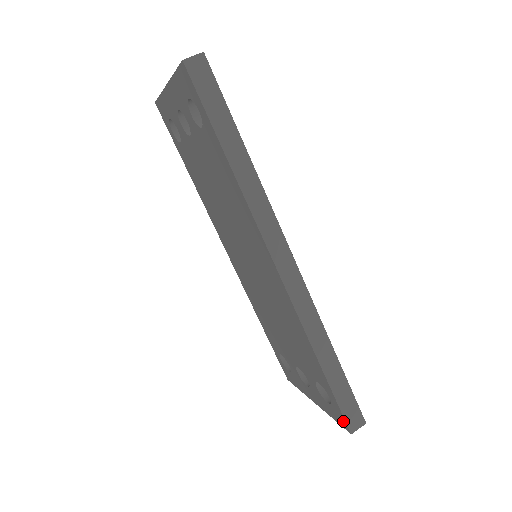
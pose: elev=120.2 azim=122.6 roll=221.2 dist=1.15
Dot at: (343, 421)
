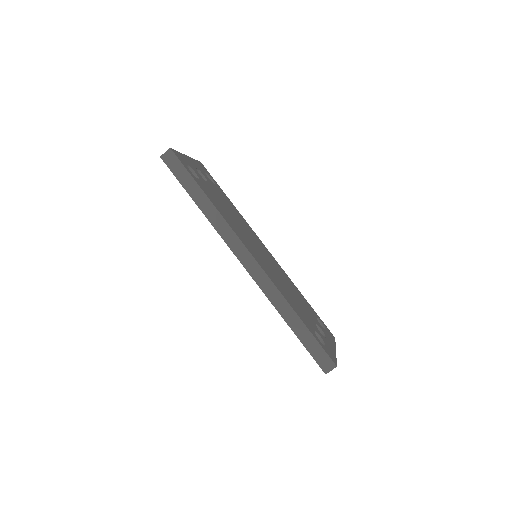
Dot at: (319, 365)
